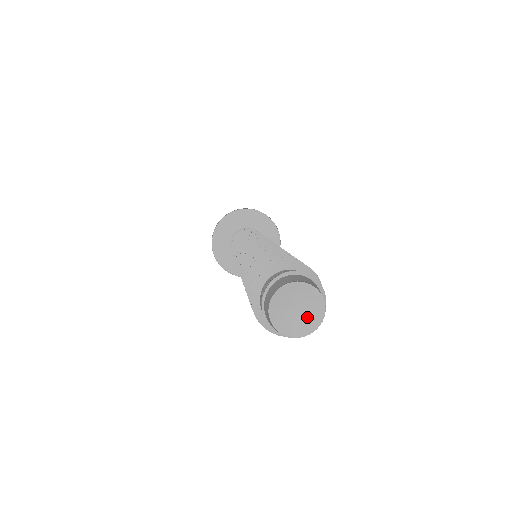
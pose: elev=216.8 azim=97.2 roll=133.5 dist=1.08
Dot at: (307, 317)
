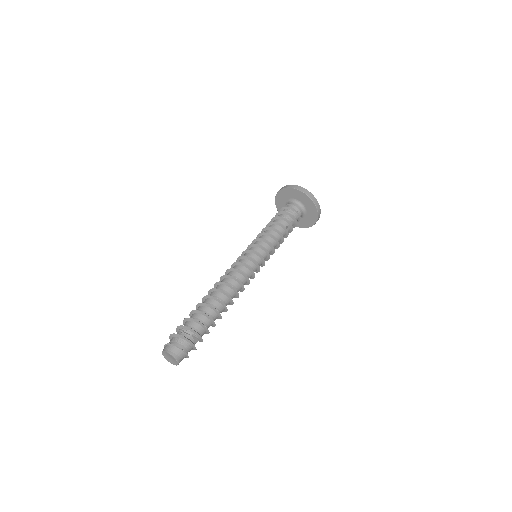
Dot at: (174, 360)
